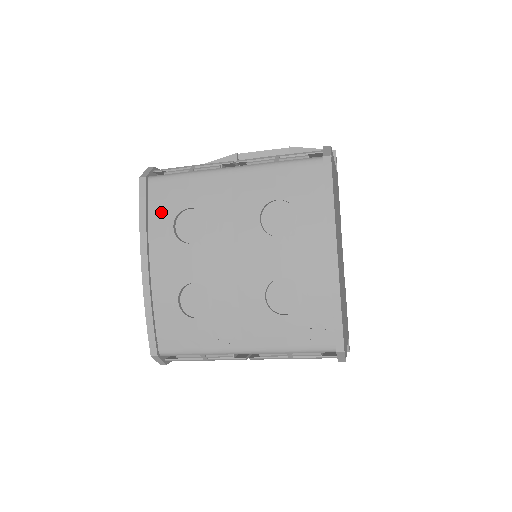
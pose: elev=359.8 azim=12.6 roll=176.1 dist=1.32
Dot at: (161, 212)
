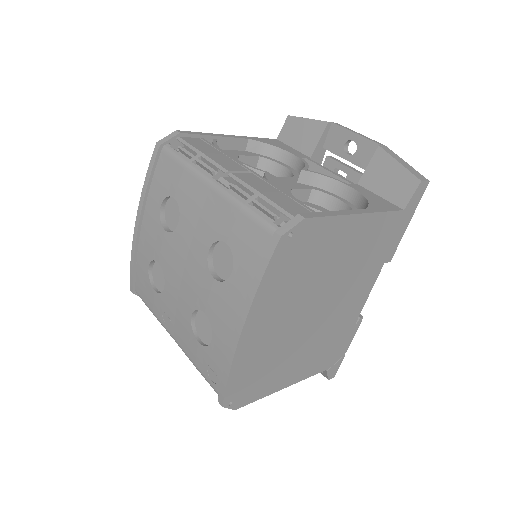
Dot at: (159, 186)
